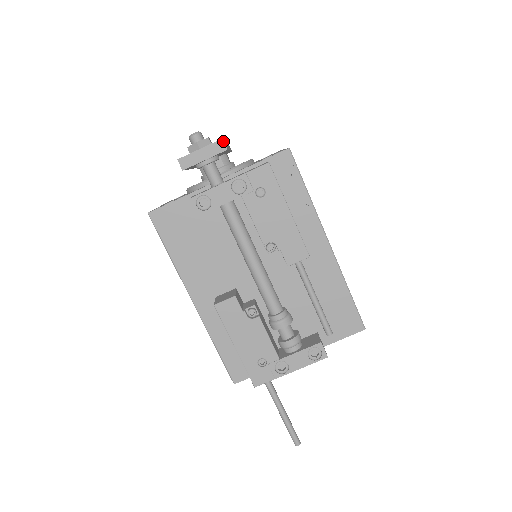
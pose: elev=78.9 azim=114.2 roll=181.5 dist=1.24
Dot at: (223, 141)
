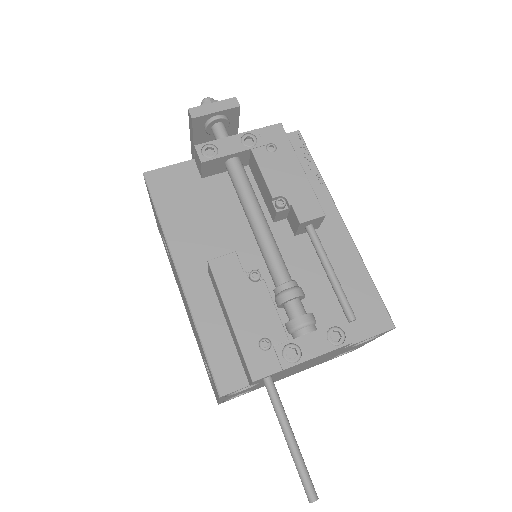
Dot at: (236, 99)
